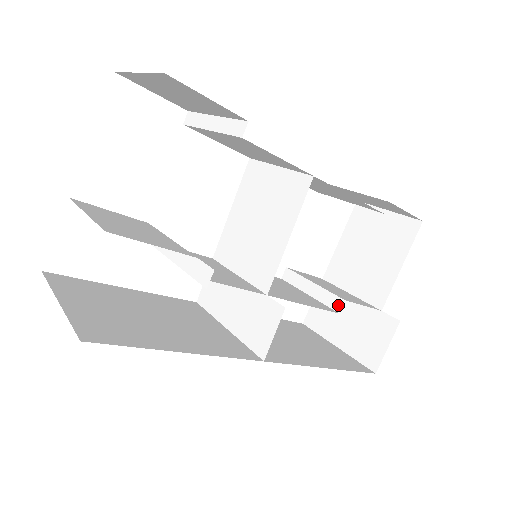
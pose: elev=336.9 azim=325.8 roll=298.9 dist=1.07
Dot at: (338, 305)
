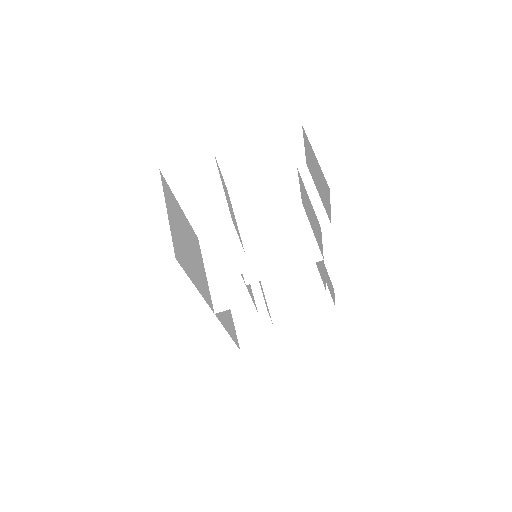
Dot at: (262, 309)
